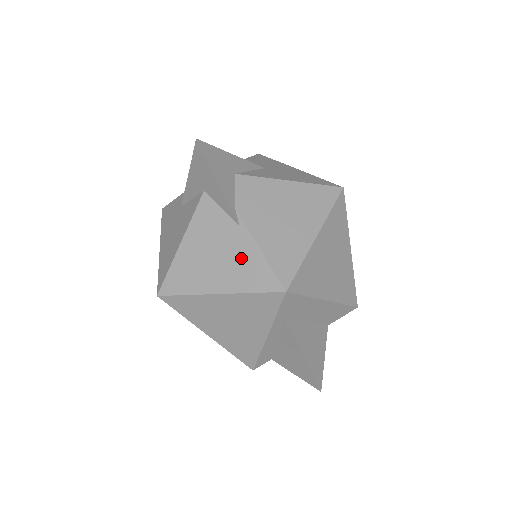
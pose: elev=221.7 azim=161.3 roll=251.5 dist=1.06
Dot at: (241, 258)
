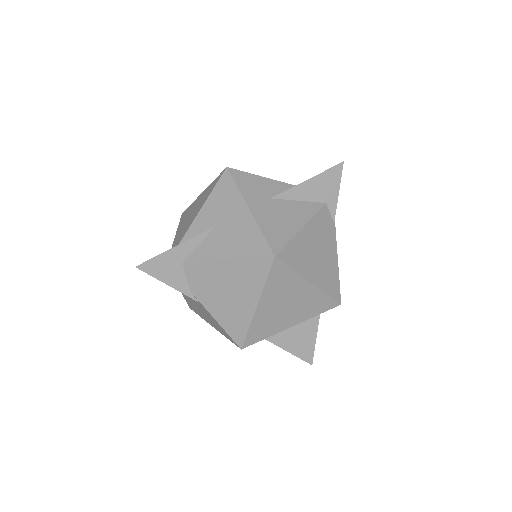
Dot at: (211, 319)
